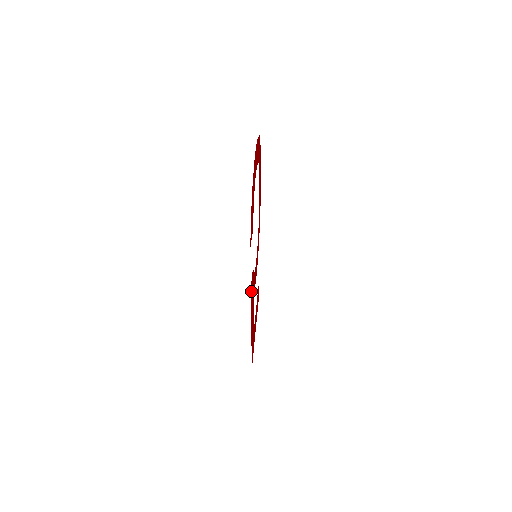
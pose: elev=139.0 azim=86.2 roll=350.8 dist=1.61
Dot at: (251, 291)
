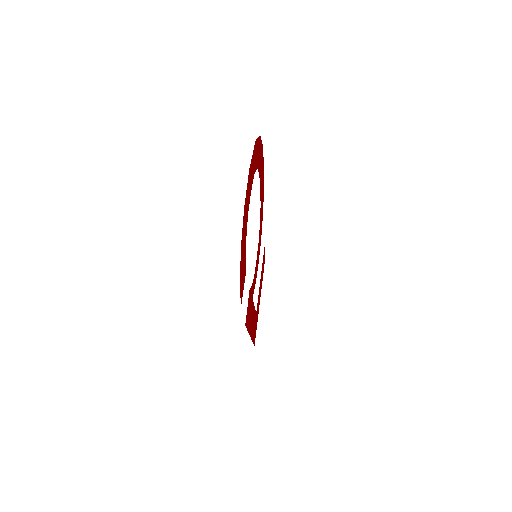
Dot at: (247, 316)
